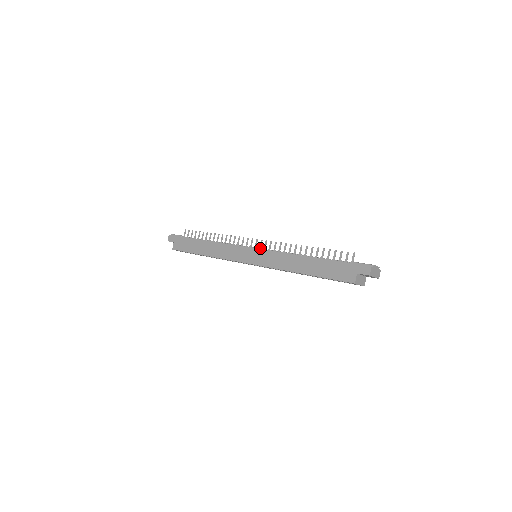
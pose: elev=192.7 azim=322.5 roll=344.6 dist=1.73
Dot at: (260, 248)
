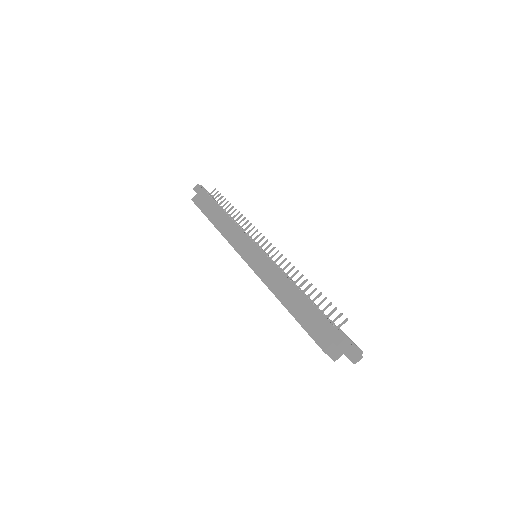
Dot at: (264, 250)
